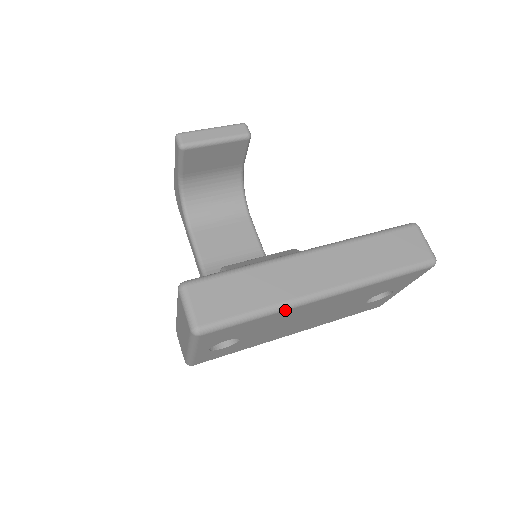
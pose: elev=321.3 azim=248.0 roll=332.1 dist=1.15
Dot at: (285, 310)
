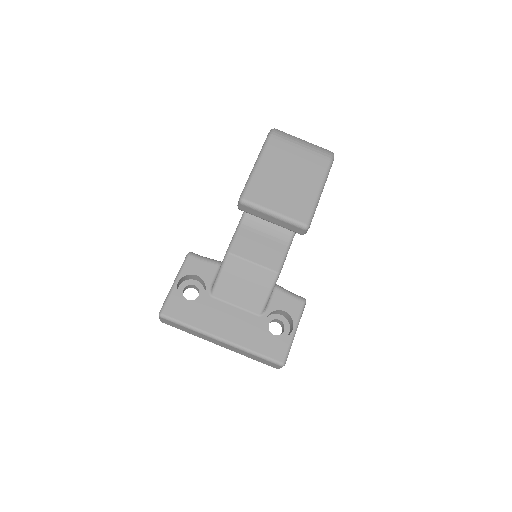
Dot at: occluded
